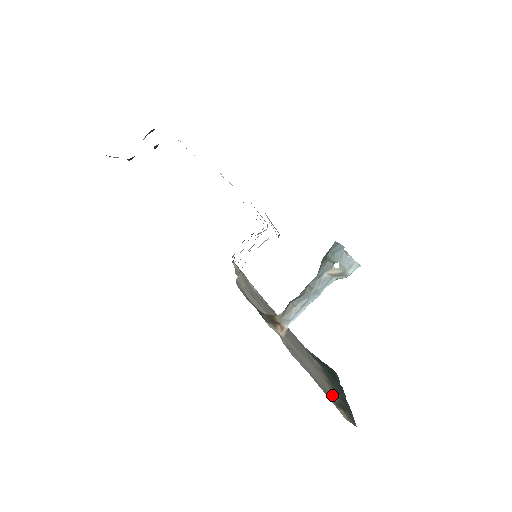
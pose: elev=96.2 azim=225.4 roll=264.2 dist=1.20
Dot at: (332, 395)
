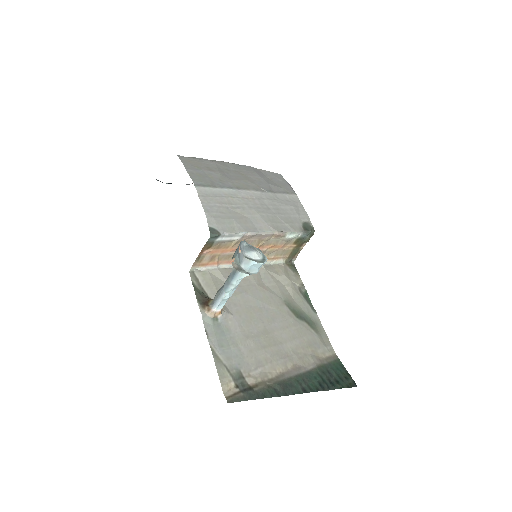
Dot at: (253, 380)
